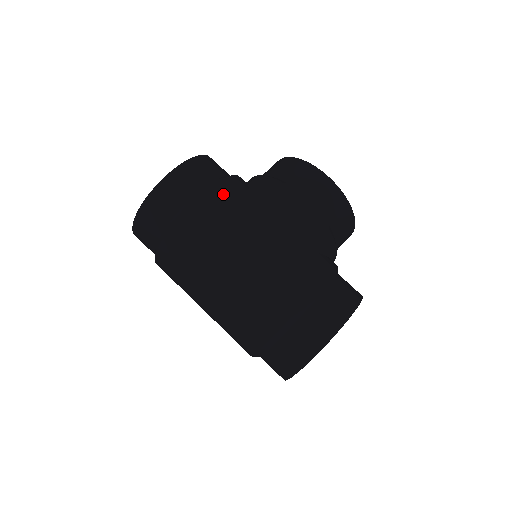
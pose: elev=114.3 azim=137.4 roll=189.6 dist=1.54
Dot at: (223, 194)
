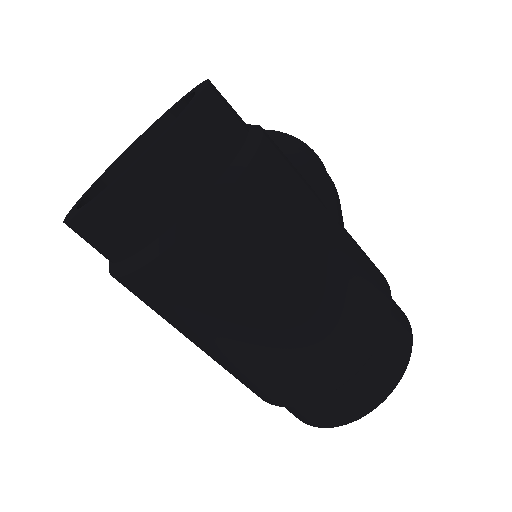
Dot at: occluded
